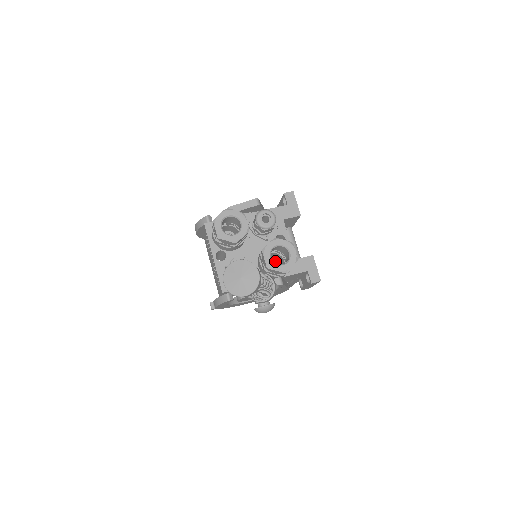
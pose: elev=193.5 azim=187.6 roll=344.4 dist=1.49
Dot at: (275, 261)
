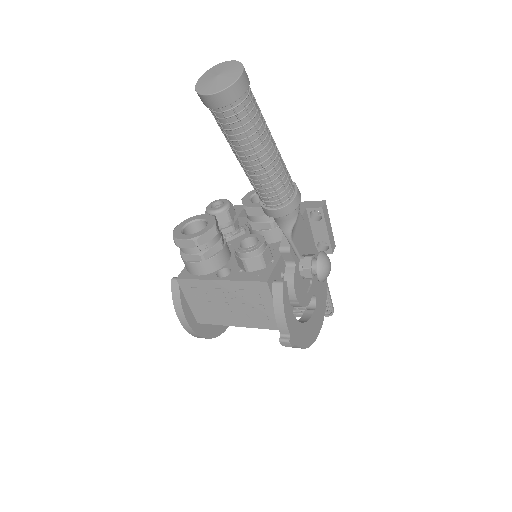
Dot at: occluded
